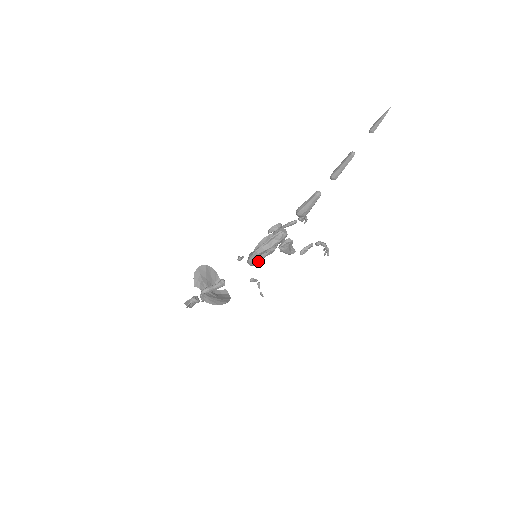
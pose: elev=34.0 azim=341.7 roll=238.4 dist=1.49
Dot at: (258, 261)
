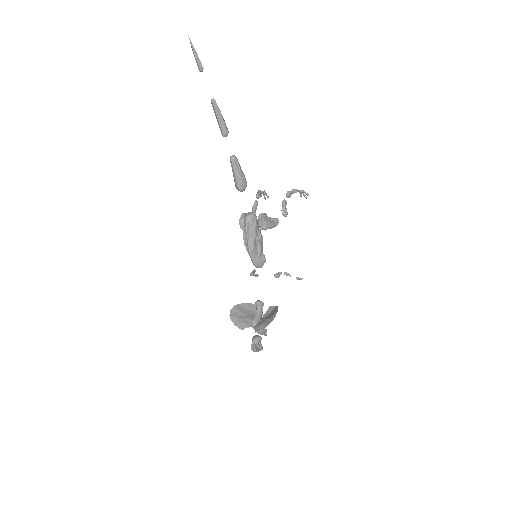
Dot at: (261, 257)
